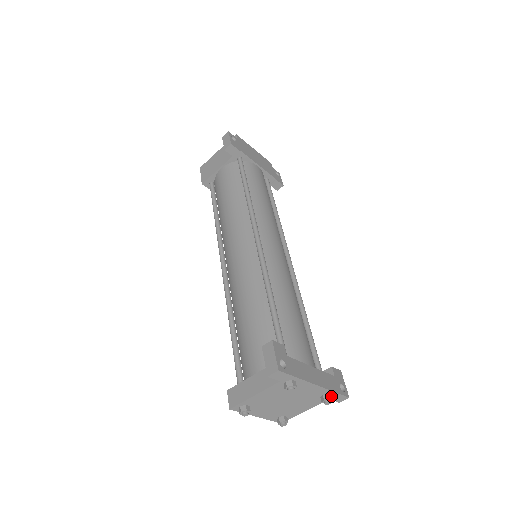
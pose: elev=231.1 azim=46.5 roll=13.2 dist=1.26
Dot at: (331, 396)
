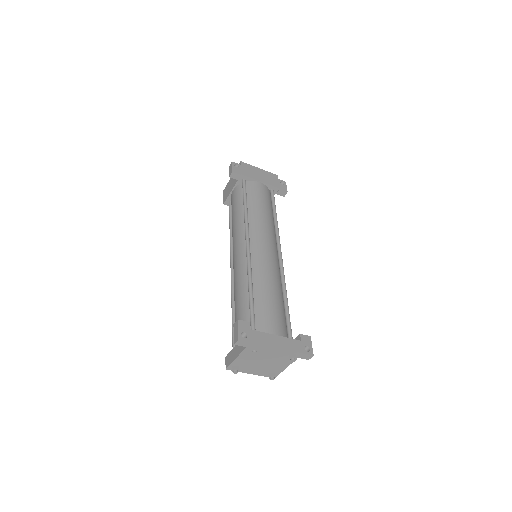
Dot at: (295, 355)
